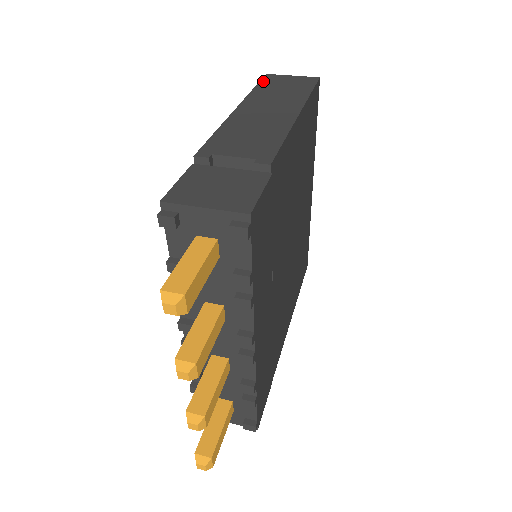
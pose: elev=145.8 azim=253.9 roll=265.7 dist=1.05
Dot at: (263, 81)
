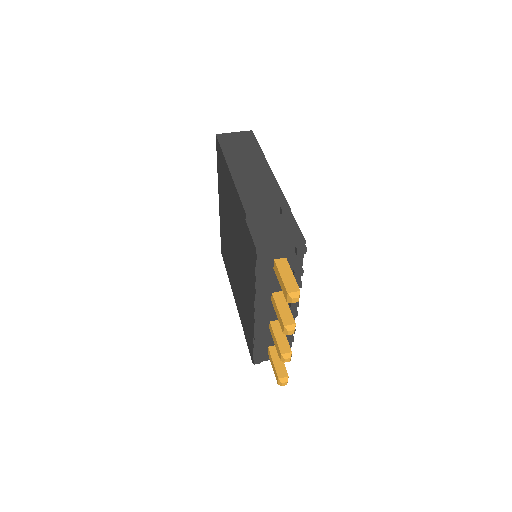
Dot at: (221, 142)
